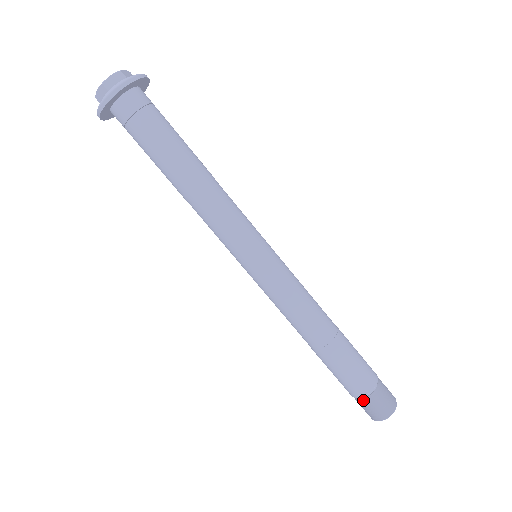
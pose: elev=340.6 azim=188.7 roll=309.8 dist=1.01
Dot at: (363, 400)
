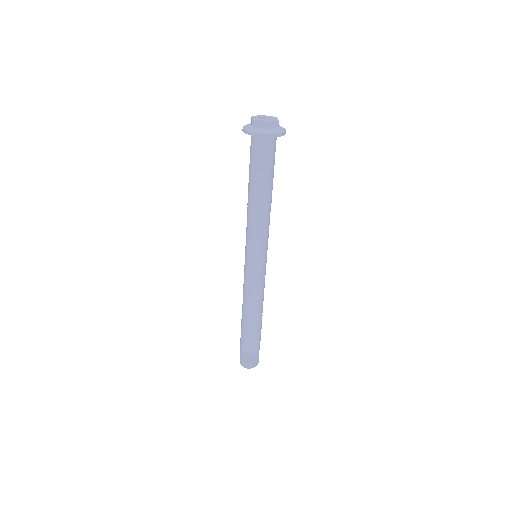
Dot at: (241, 350)
